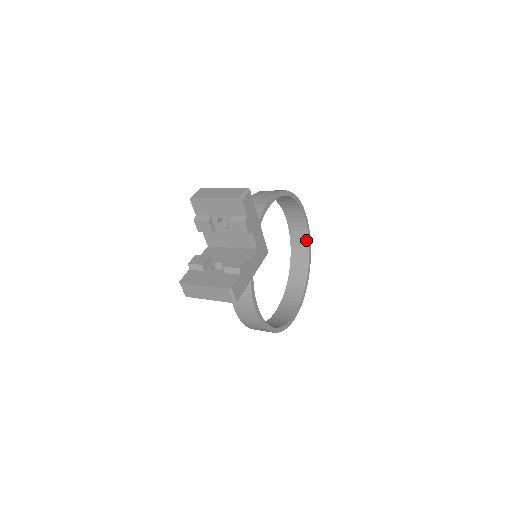
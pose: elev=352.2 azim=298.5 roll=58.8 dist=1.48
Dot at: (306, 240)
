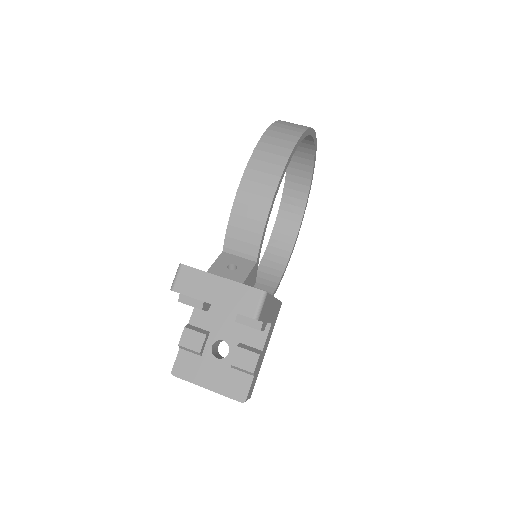
Dot at: (310, 156)
